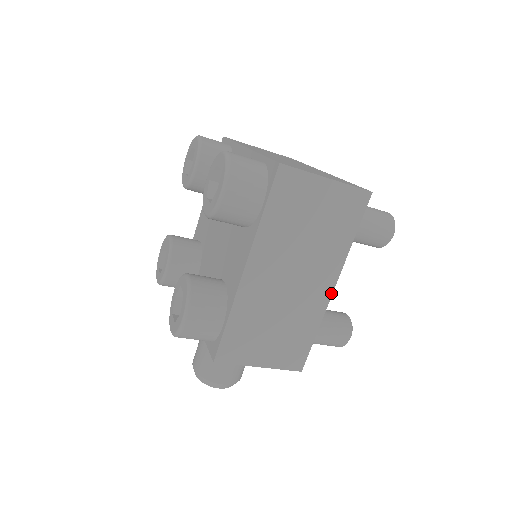
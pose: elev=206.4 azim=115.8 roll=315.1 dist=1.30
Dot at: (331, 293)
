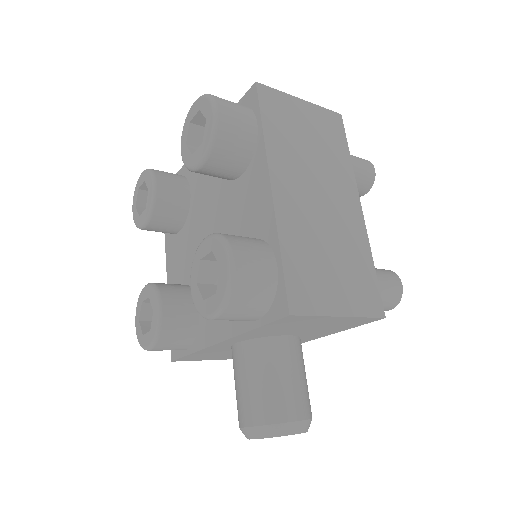
Dot at: (362, 215)
